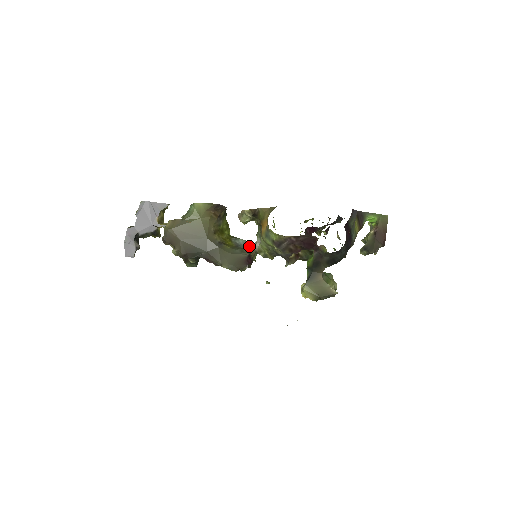
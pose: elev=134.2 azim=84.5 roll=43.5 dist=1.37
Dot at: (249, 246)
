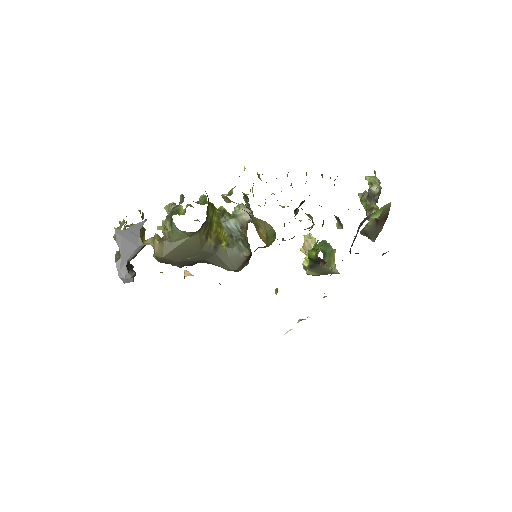
Dot at: (241, 224)
